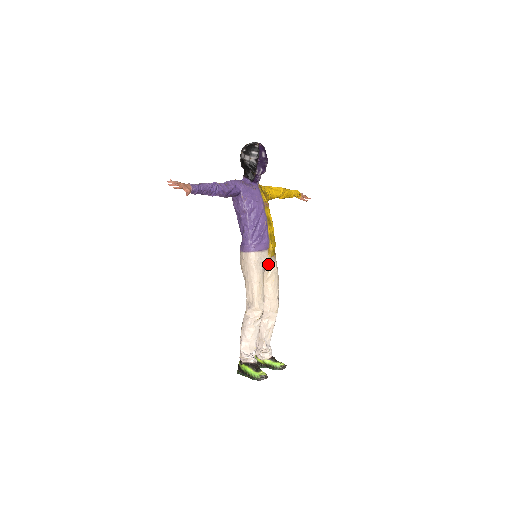
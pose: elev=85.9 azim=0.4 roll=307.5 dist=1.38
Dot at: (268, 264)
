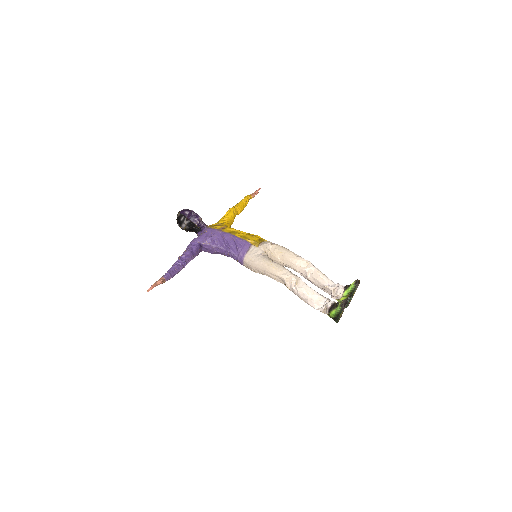
Dot at: (264, 250)
